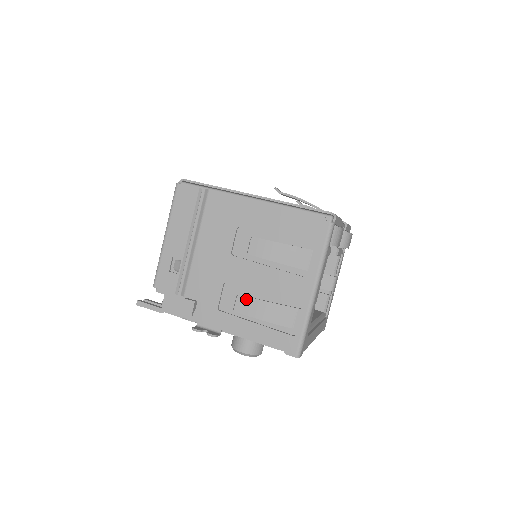
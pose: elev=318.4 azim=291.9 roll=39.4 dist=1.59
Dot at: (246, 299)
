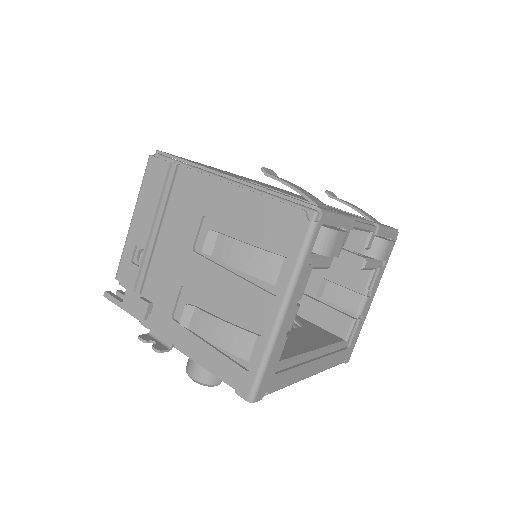
Dot at: (196, 311)
